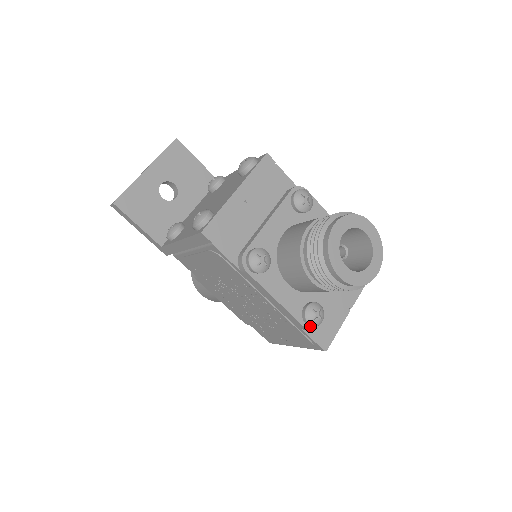
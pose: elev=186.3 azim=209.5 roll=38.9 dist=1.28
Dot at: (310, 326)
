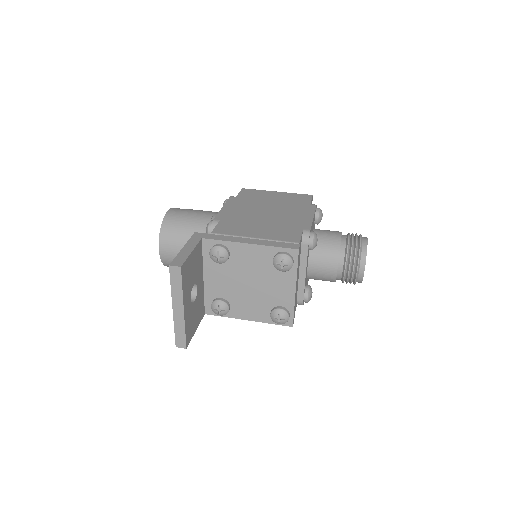
Dot at: occluded
